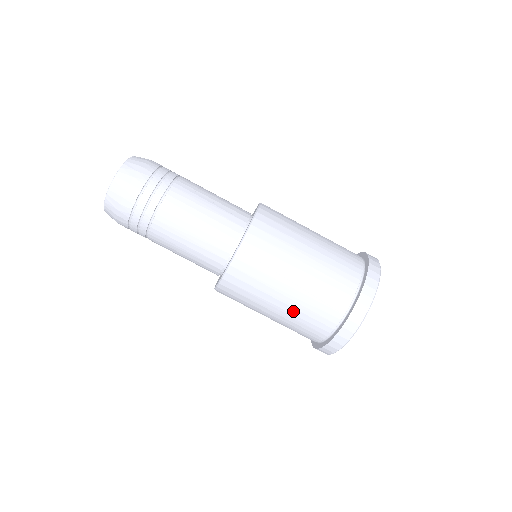
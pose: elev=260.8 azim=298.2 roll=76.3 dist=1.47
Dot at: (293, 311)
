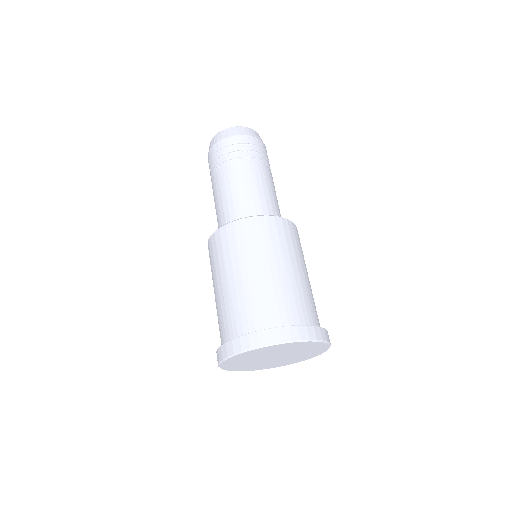
Dot at: (222, 299)
